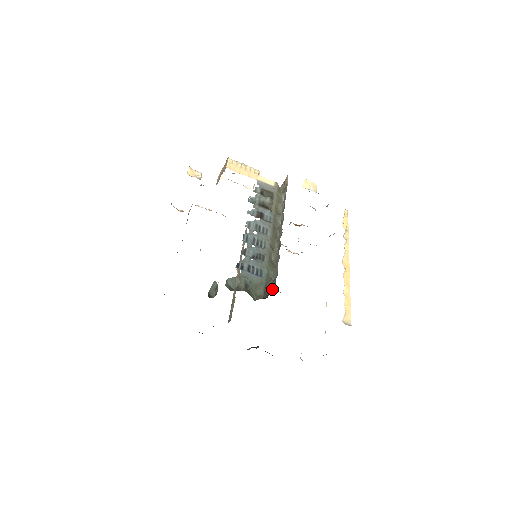
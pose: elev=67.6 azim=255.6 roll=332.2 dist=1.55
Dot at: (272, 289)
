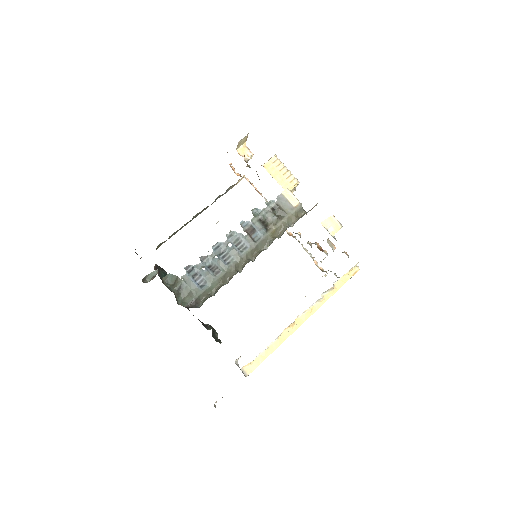
Dot at: (202, 303)
